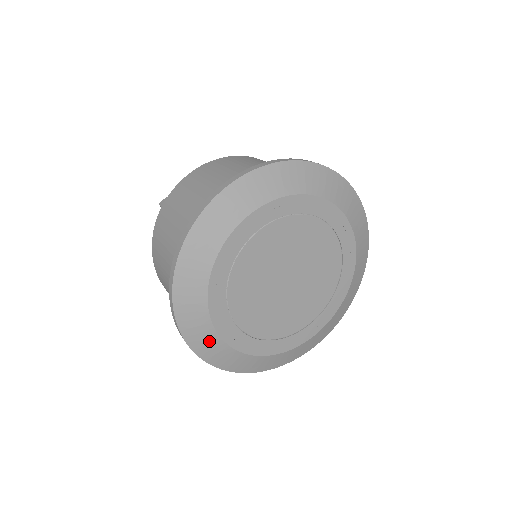
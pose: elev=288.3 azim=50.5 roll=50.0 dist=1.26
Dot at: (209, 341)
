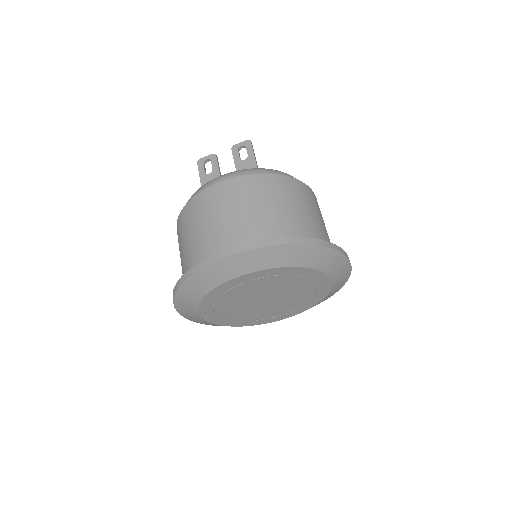
Dot at: (197, 319)
